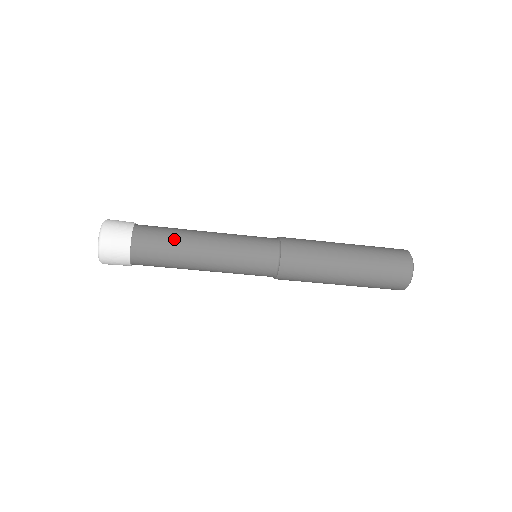
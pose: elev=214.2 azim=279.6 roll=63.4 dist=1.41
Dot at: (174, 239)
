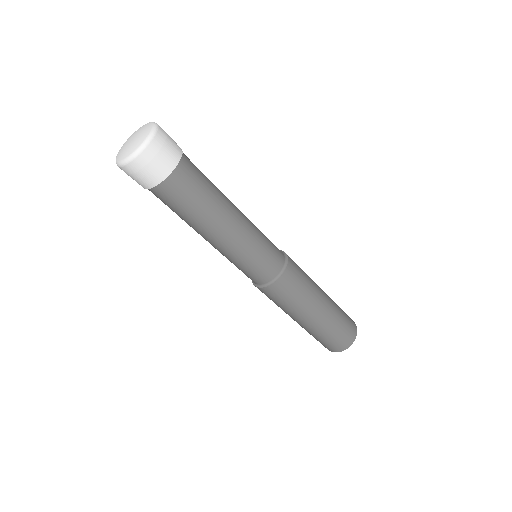
Dot at: occluded
